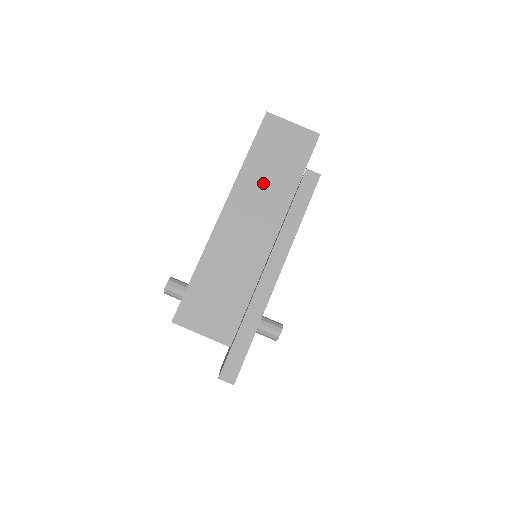
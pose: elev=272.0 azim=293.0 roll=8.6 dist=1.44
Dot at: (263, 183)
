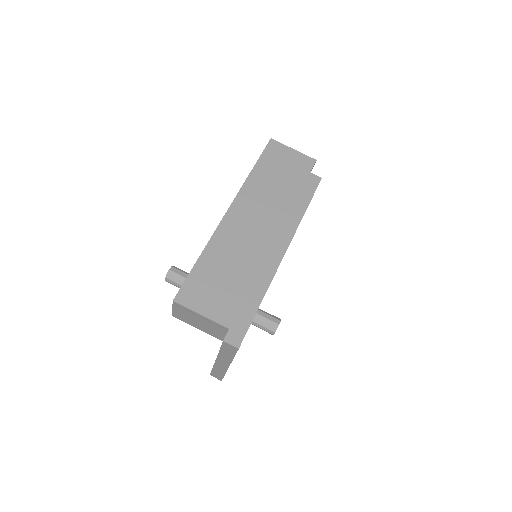
Dot at: (266, 191)
